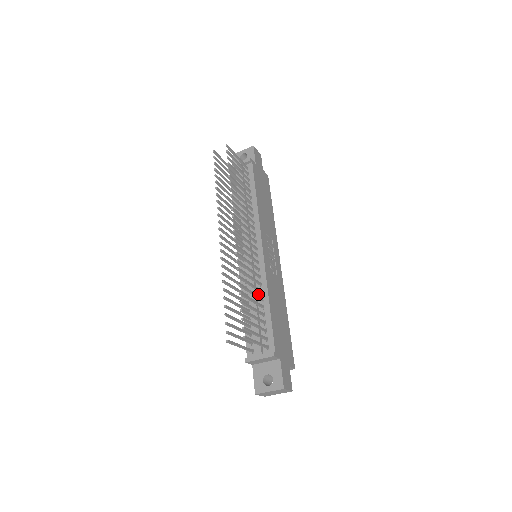
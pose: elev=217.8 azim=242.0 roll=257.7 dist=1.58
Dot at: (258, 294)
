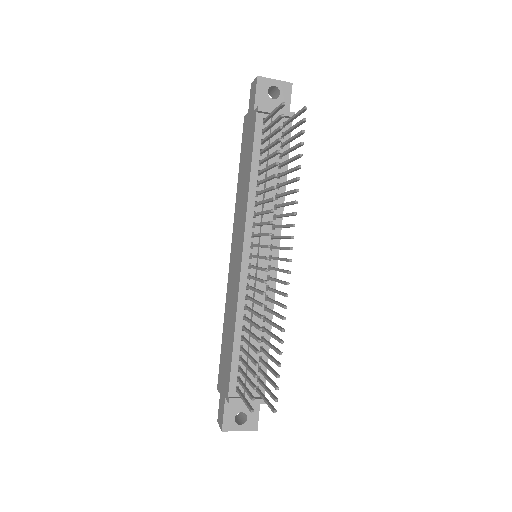
Dot at: (259, 320)
